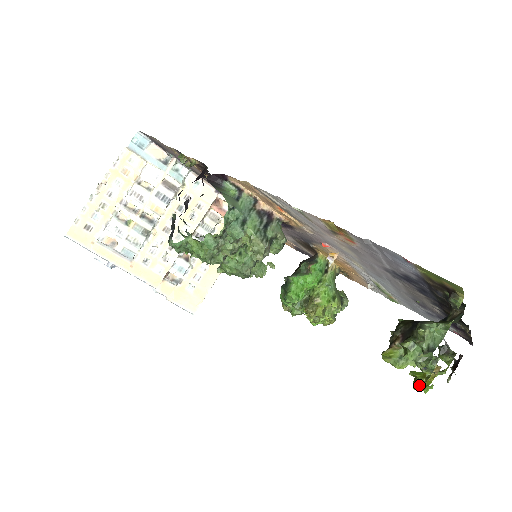
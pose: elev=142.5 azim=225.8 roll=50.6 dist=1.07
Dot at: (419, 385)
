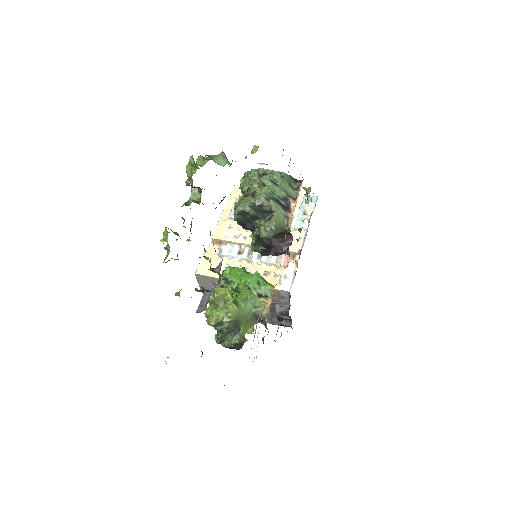
Dot at: (169, 232)
